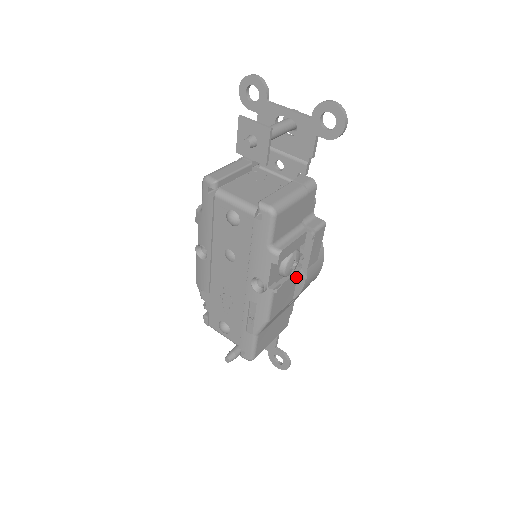
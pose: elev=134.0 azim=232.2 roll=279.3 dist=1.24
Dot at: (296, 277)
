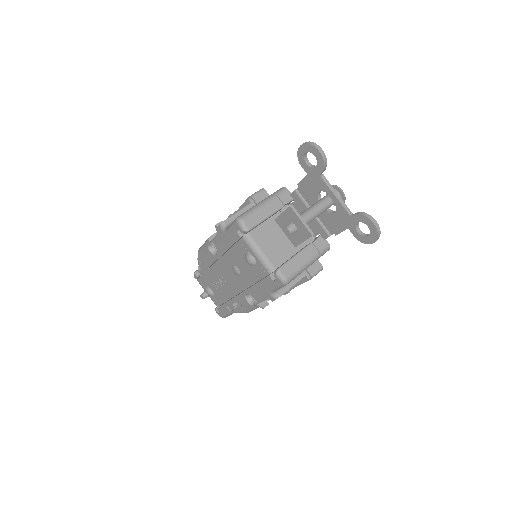
Dot at: occluded
